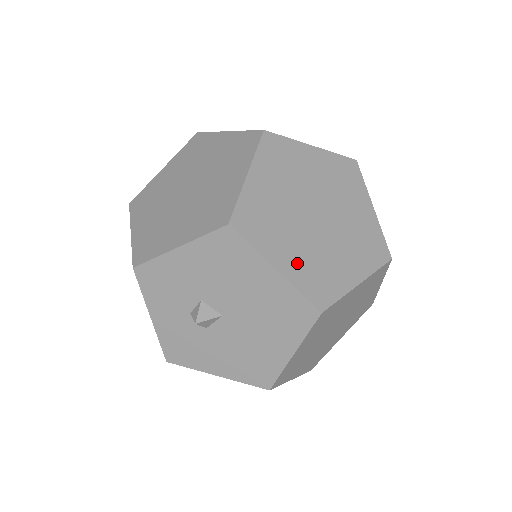
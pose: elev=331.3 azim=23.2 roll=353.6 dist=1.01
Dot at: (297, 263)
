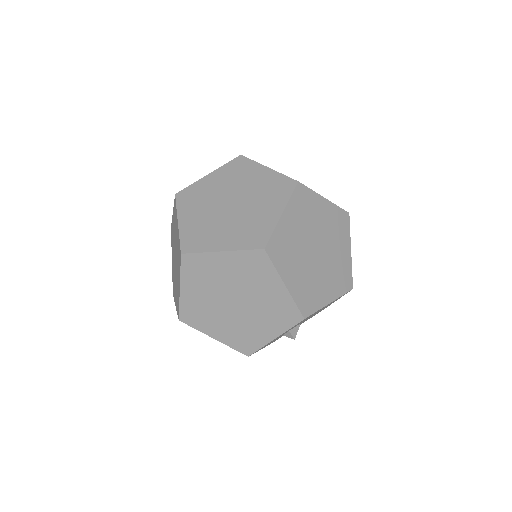
Dot at: (332, 286)
